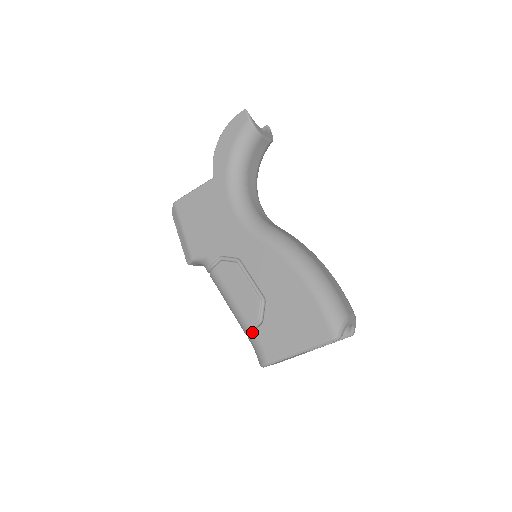
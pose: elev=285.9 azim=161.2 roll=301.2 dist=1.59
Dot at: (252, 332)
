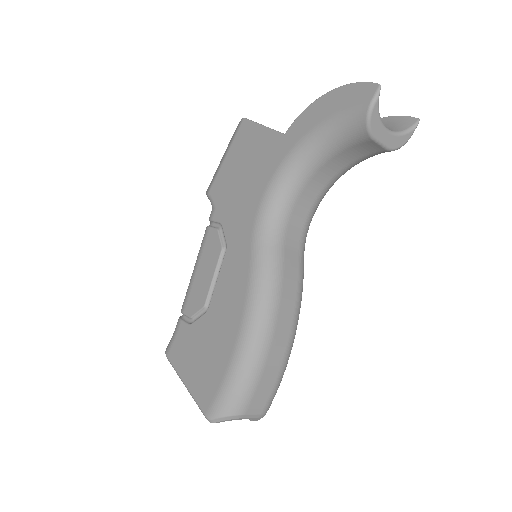
Dot at: (180, 319)
